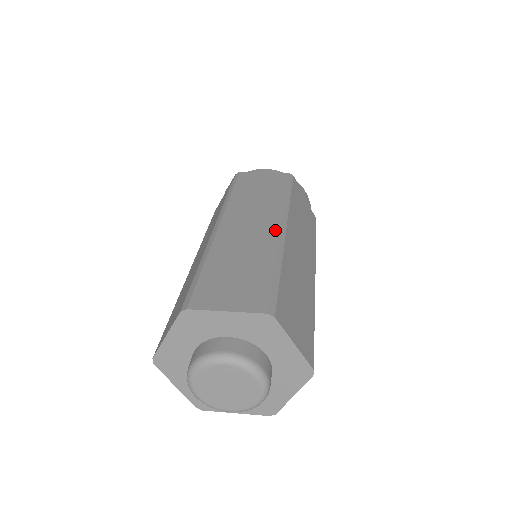
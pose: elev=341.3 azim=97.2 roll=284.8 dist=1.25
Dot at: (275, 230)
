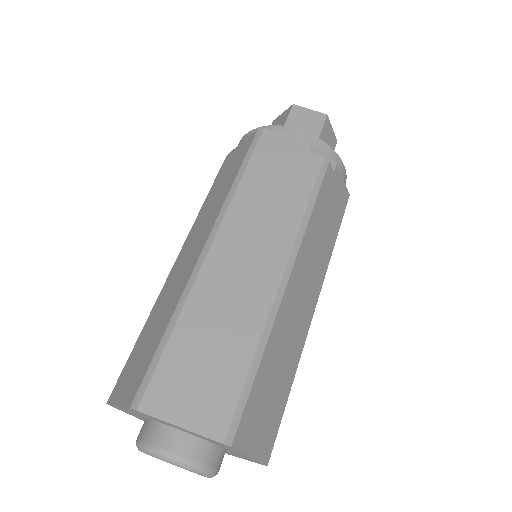
Dot at: (197, 257)
